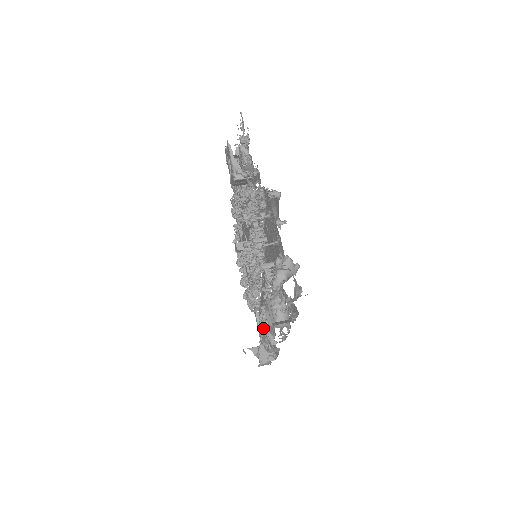
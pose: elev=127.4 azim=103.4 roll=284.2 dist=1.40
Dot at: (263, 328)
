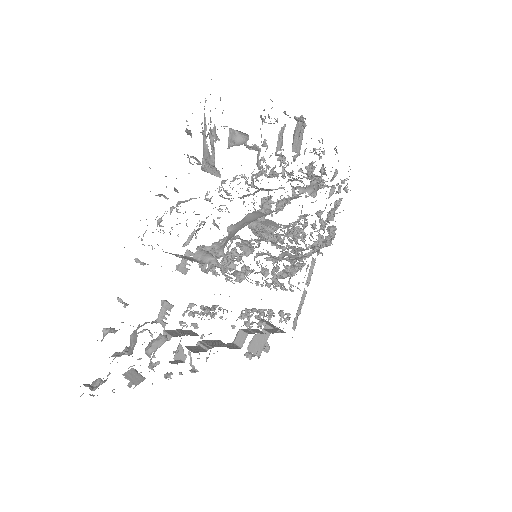
Dot at: (259, 323)
